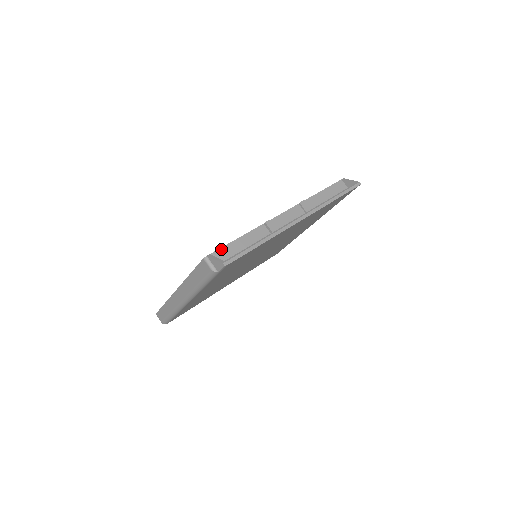
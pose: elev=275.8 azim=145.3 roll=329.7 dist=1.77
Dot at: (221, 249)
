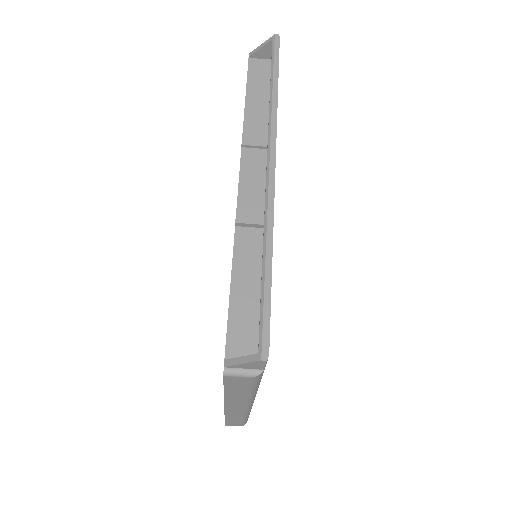
Dot at: (229, 332)
